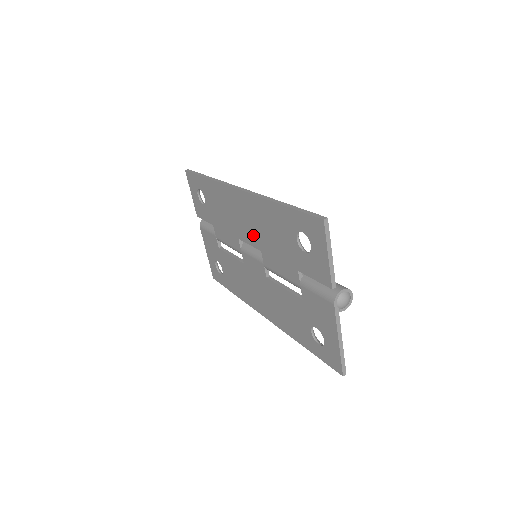
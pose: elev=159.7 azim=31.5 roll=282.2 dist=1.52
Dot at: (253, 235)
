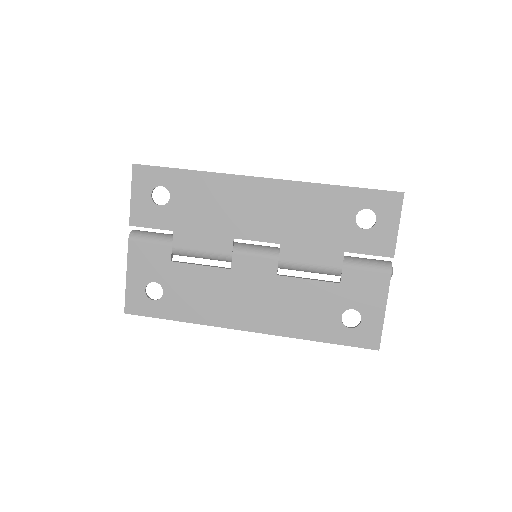
Dot at: (272, 227)
